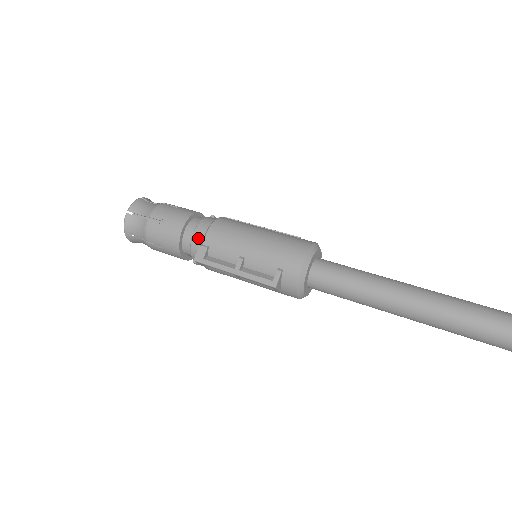
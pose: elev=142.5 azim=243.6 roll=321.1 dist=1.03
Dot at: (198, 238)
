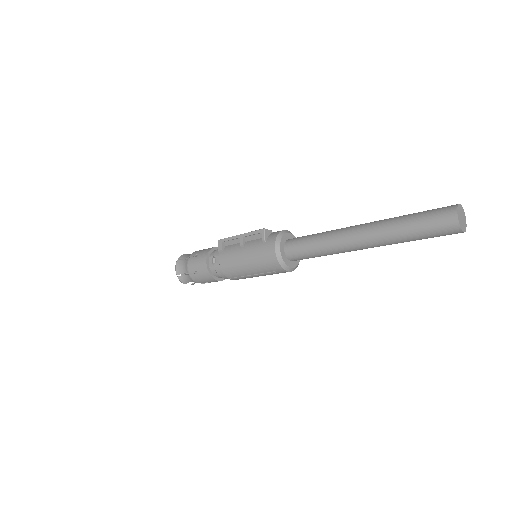
Dot at: occluded
